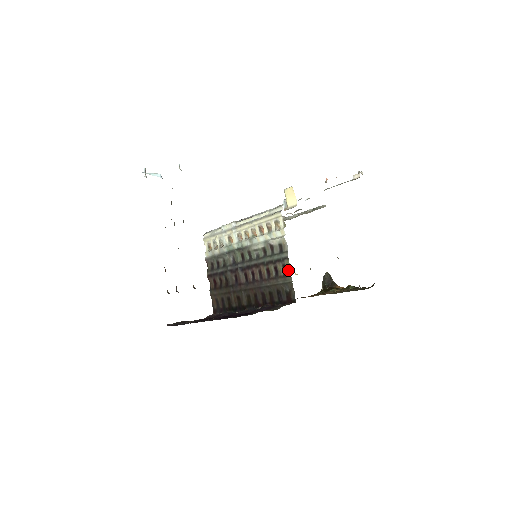
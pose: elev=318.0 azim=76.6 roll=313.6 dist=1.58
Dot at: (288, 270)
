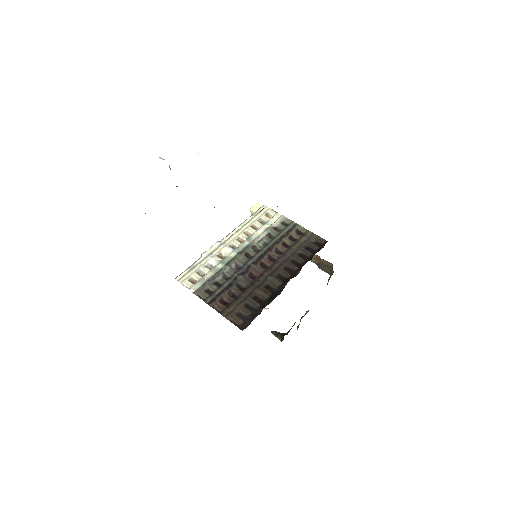
Dot at: (303, 230)
